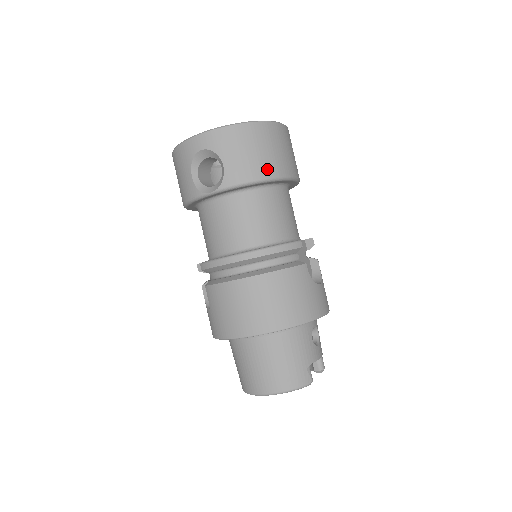
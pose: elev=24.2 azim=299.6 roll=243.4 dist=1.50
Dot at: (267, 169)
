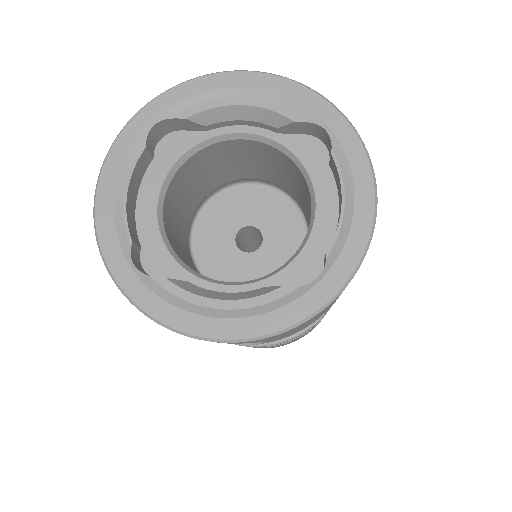
Dot at: occluded
